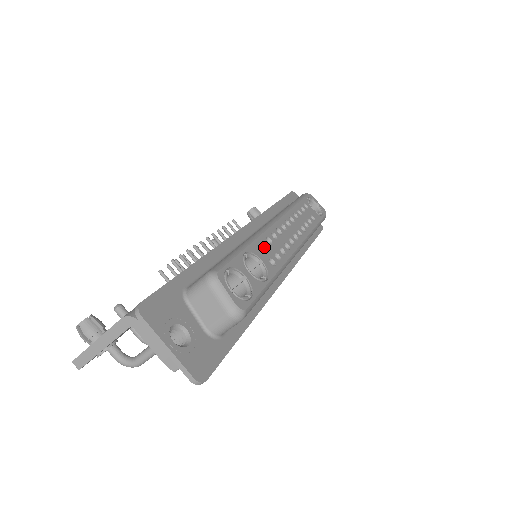
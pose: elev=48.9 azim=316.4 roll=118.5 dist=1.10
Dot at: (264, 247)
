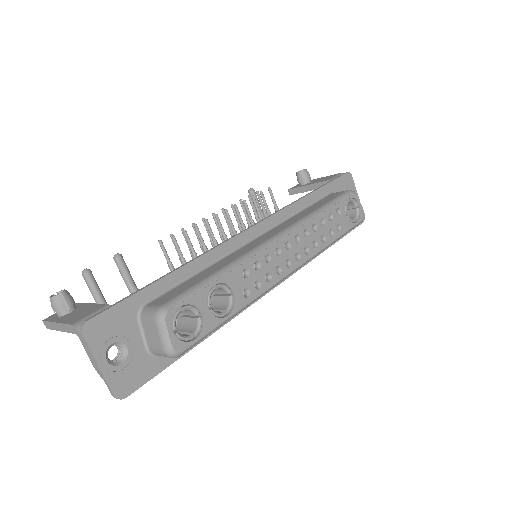
Dot at: (247, 273)
